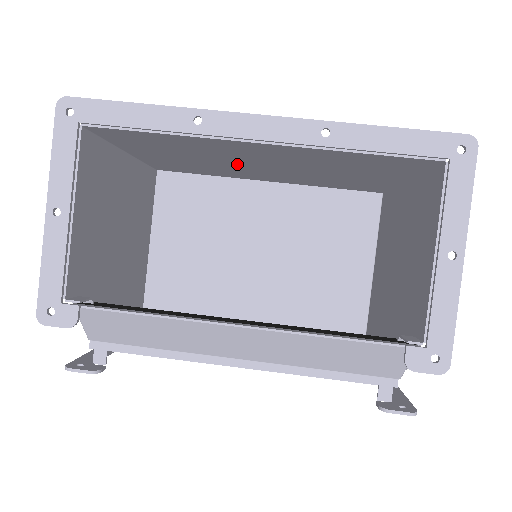
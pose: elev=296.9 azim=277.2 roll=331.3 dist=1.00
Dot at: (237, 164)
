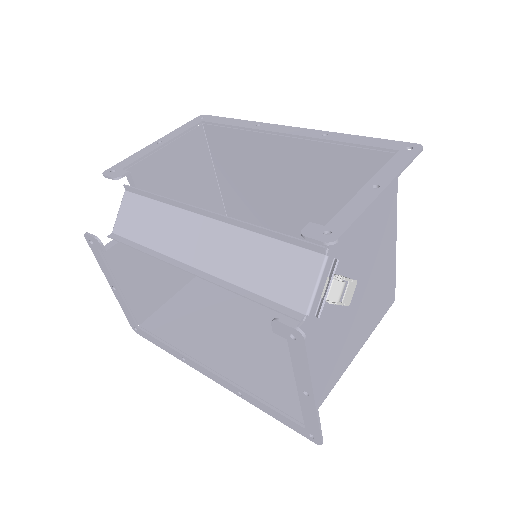
Dot at: (279, 206)
